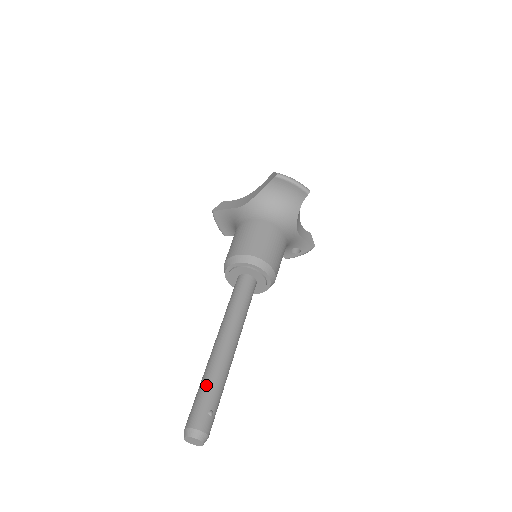
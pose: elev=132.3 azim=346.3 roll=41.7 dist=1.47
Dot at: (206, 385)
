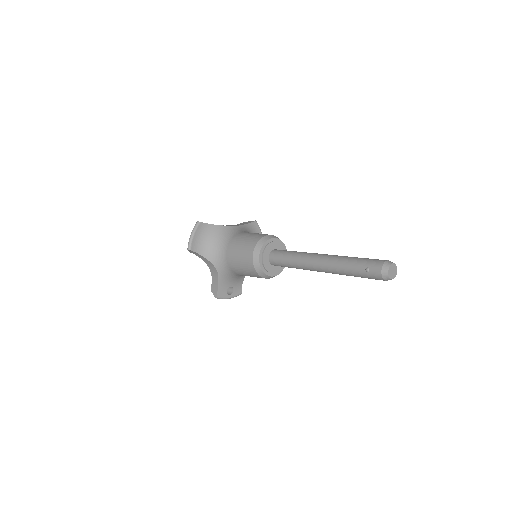
Dot at: occluded
